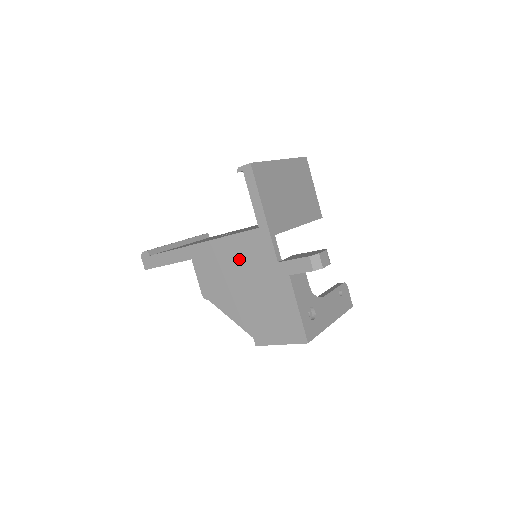
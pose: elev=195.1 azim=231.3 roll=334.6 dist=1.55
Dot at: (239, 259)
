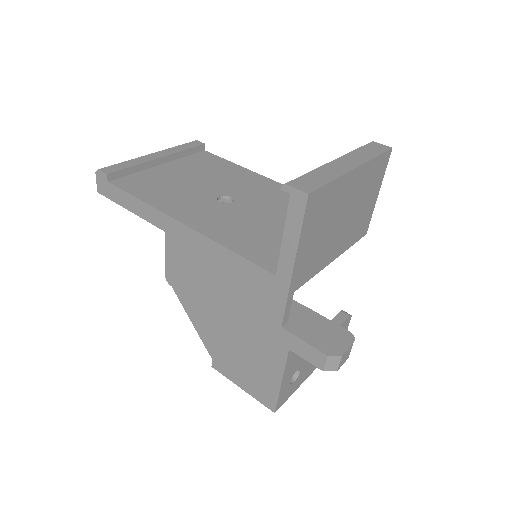
Dot at: (231, 283)
